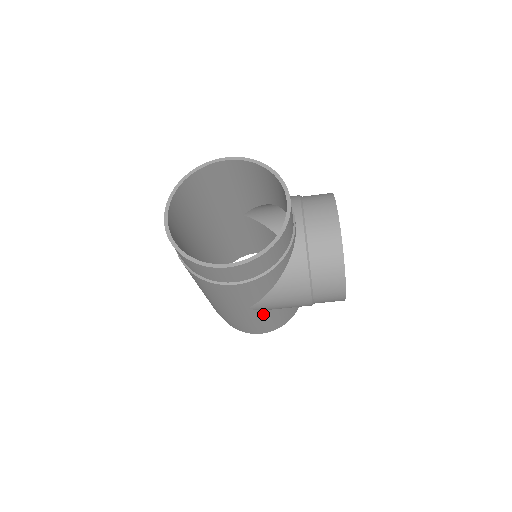
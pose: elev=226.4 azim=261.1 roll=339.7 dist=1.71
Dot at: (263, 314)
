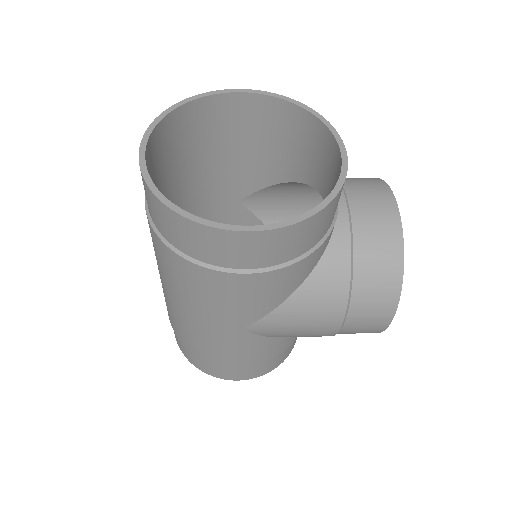
Dot at: (258, 344)
